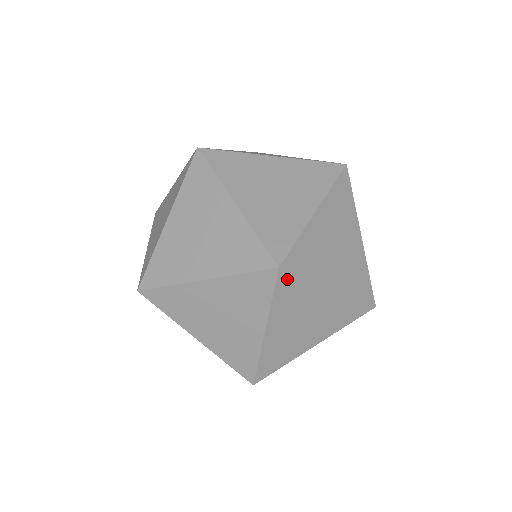
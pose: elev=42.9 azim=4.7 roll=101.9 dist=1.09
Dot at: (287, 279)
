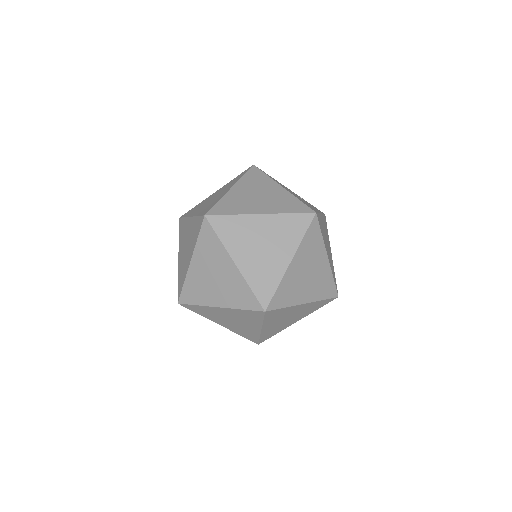
Dot at: (259, 314)
